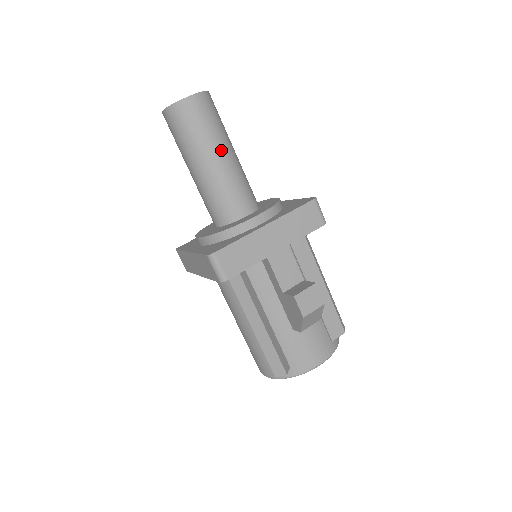
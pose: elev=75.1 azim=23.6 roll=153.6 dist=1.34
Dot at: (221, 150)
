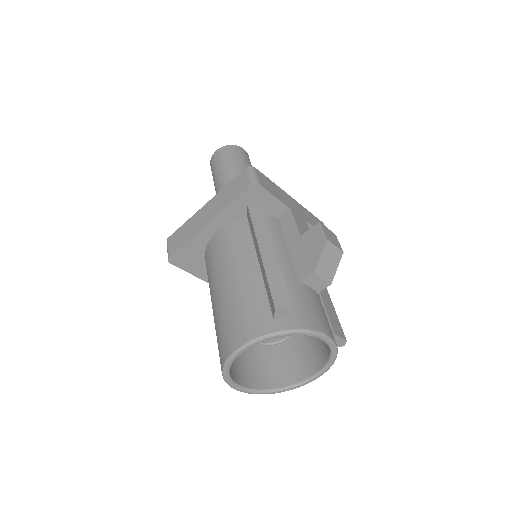
Dot at: occluded
